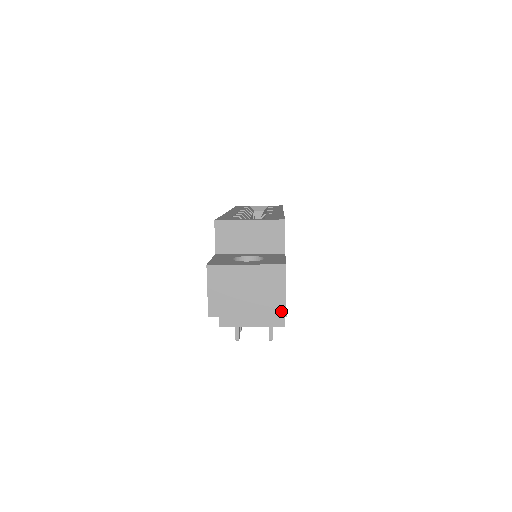
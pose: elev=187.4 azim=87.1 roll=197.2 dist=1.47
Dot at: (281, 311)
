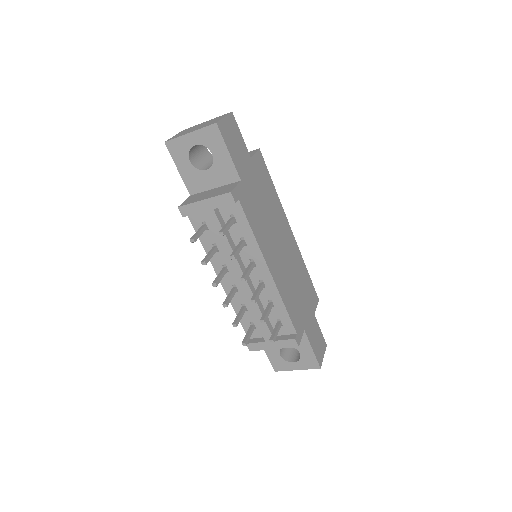
Dot at: (214, 123)
